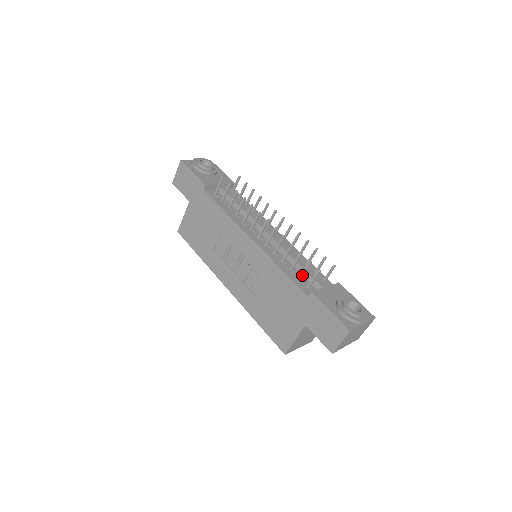
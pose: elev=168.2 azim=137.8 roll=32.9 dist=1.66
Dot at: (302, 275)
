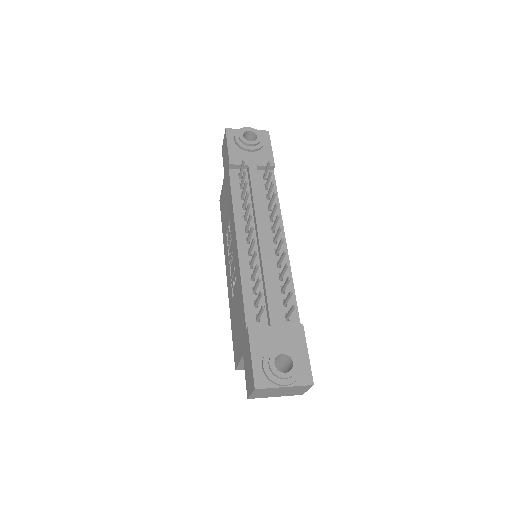
Dot at: (257, 302)
